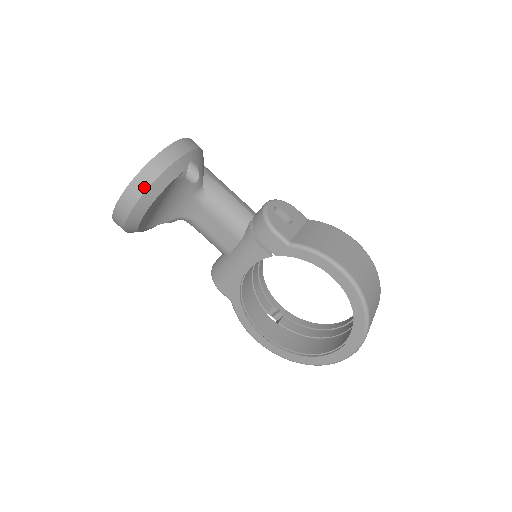
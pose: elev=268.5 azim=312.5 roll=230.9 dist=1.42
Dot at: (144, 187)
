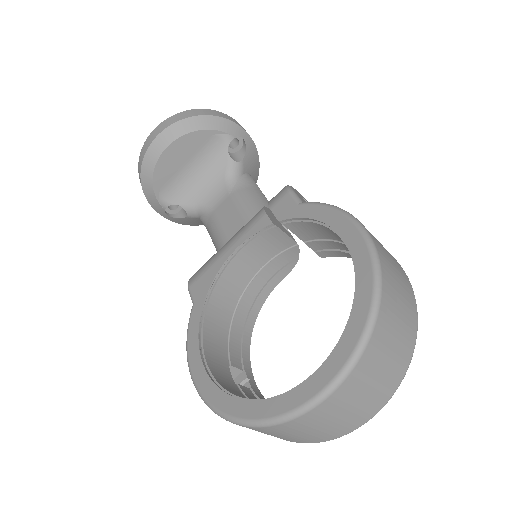
Dot at: (186, 116)
